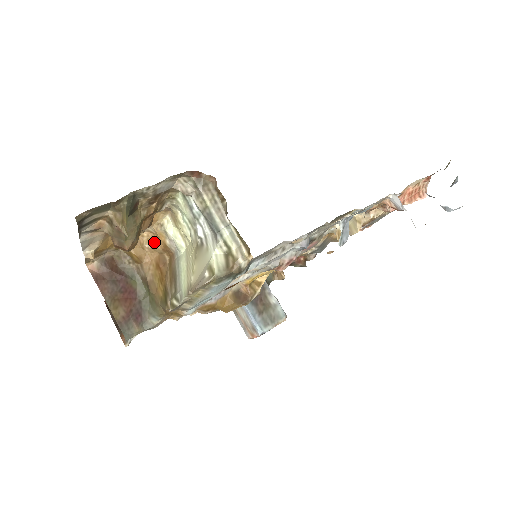
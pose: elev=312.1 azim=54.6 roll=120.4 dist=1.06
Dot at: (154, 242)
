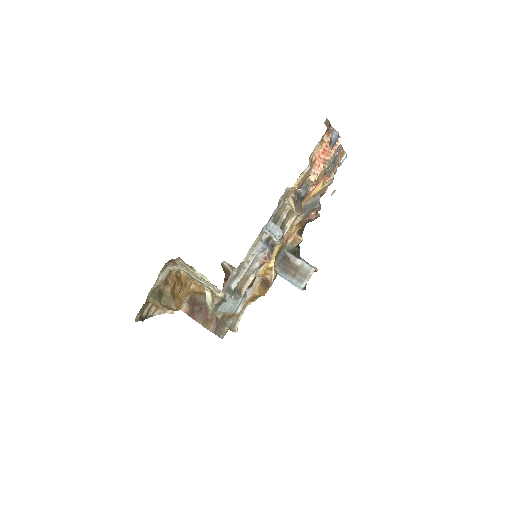
Dot at: occluded
